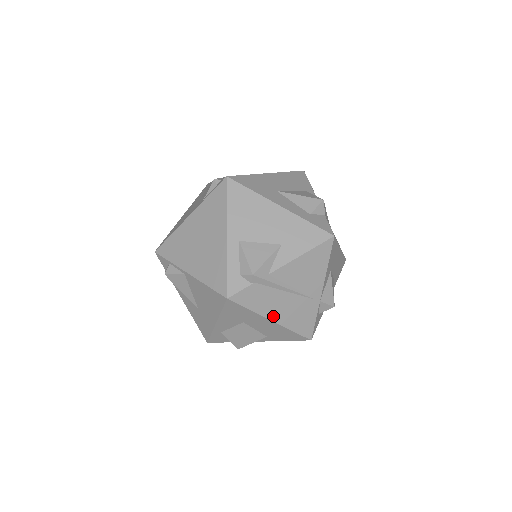
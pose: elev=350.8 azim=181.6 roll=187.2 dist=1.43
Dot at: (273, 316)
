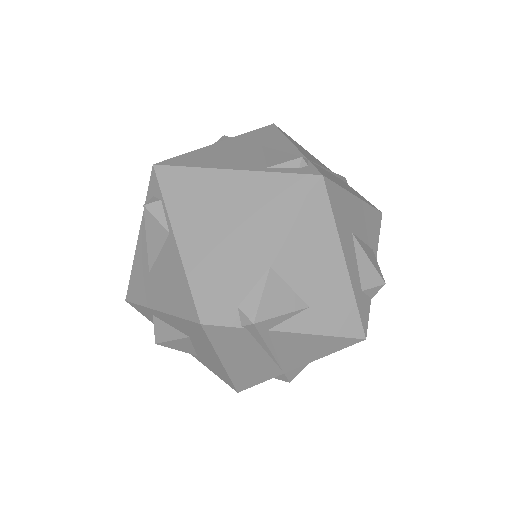
Dot at: (228, 360)
